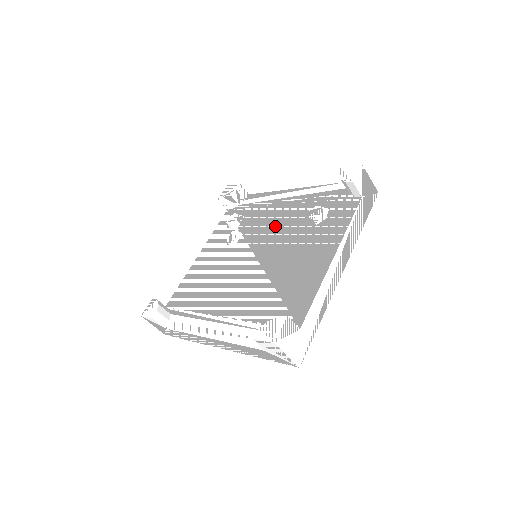
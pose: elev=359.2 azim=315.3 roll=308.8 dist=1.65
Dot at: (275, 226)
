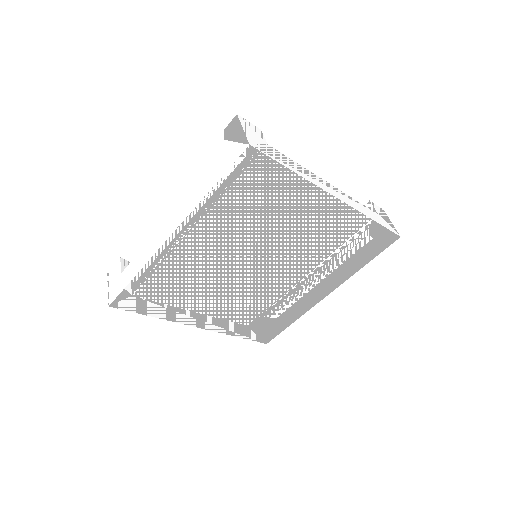
Dot at: (288, 264)
